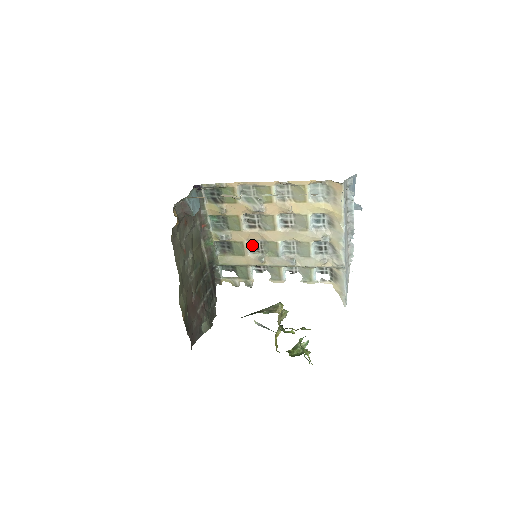
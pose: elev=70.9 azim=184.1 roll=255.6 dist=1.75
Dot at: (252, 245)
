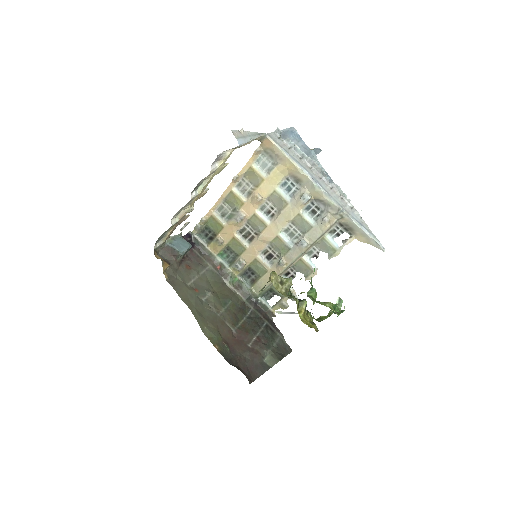
Dot at: (266, 257)
